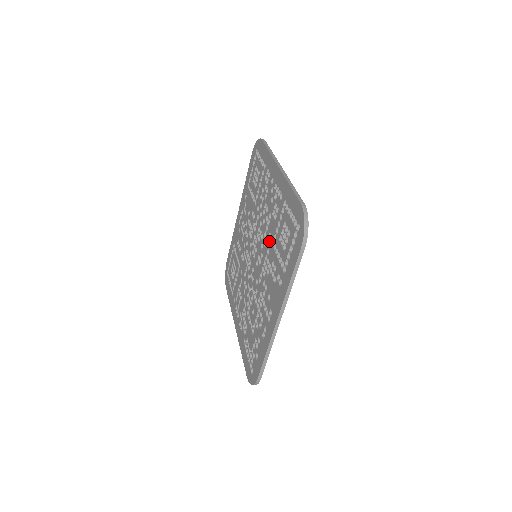
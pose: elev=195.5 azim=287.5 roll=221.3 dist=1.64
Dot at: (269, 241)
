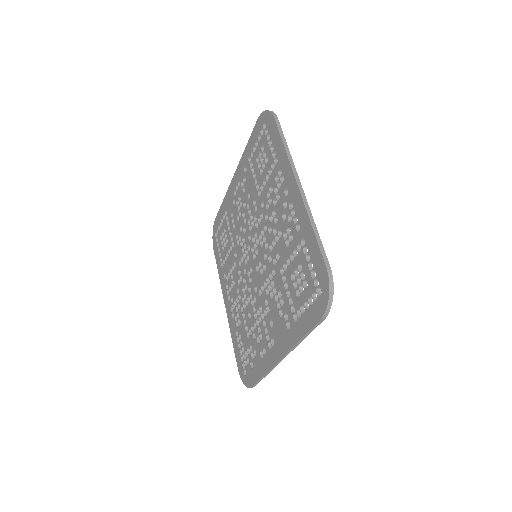
Dot at: occluded
